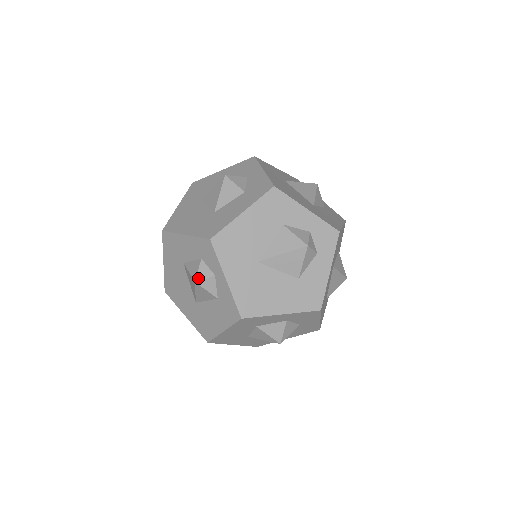
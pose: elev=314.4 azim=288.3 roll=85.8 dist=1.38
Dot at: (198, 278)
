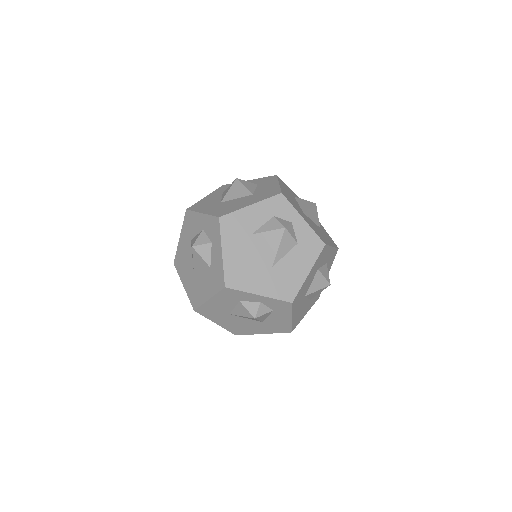
Dot at: (285, 225)
